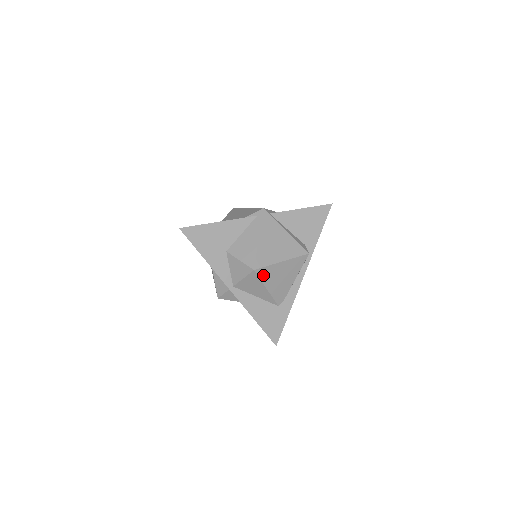
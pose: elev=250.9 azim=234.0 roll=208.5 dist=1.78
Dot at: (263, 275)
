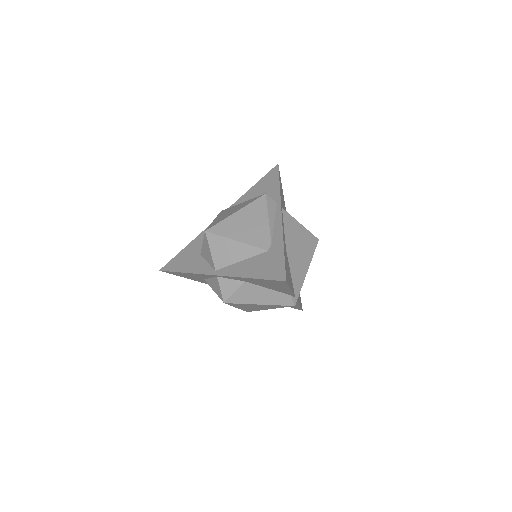
Dot at: (221, 231)
